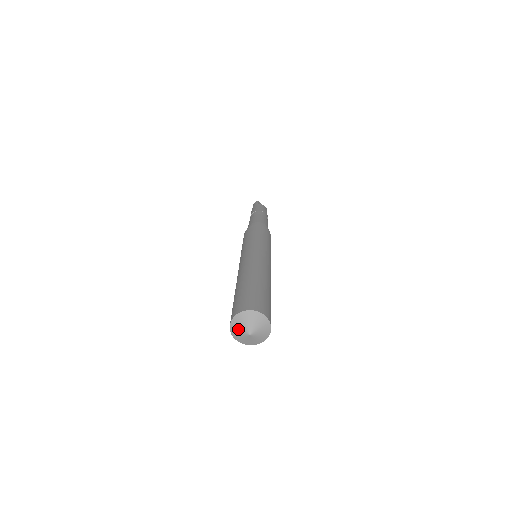
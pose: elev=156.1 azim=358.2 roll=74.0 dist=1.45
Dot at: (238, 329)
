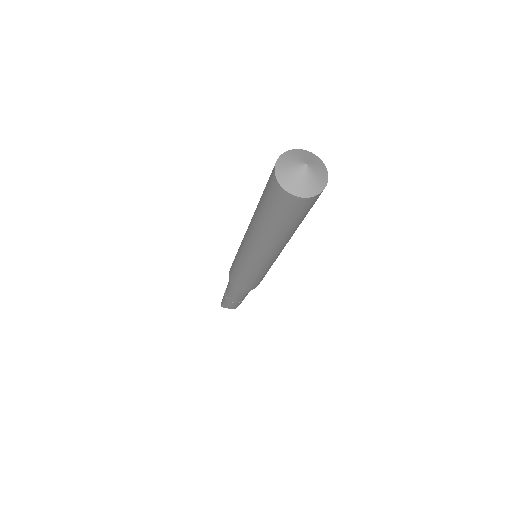
Dot at: (291, 176)
